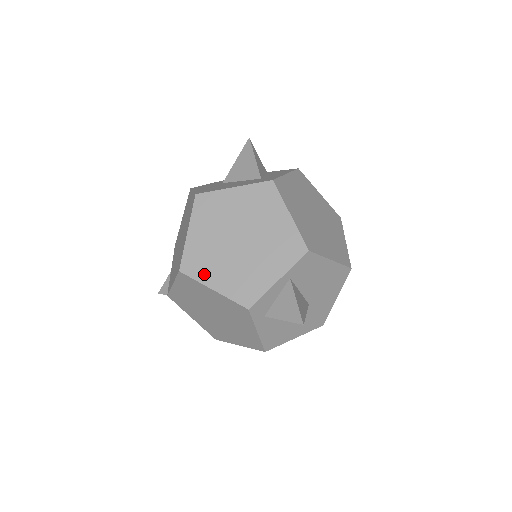
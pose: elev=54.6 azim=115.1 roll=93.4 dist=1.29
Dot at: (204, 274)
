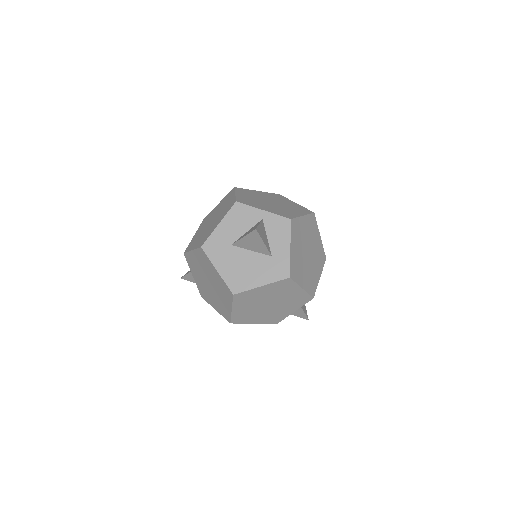
Dot at: (247, 321)
